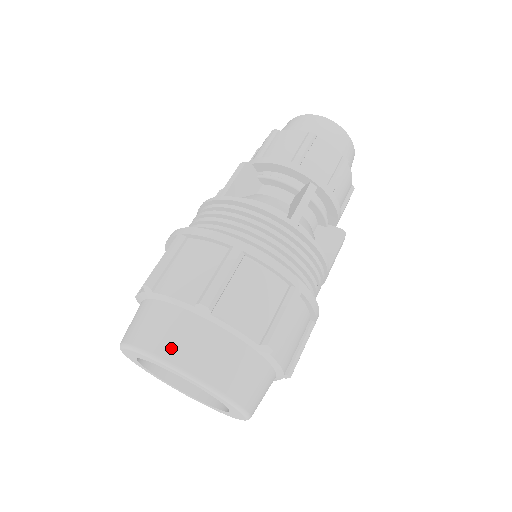
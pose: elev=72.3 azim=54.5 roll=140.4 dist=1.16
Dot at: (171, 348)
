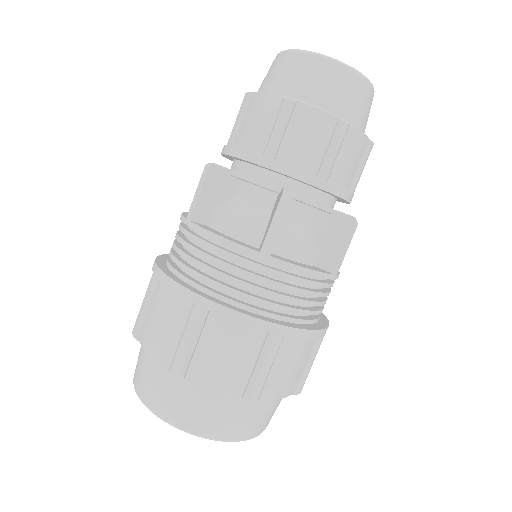
Dot at: (160, 404)
